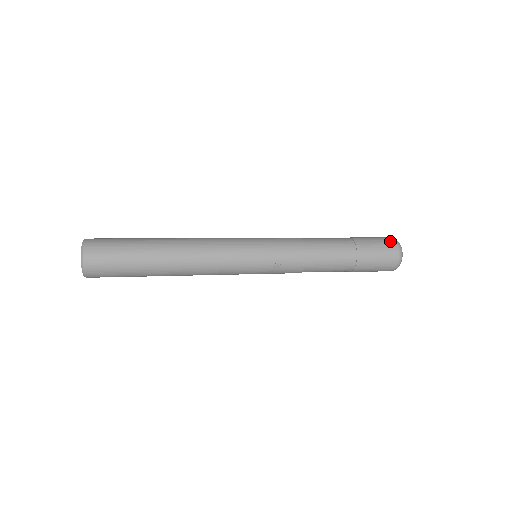
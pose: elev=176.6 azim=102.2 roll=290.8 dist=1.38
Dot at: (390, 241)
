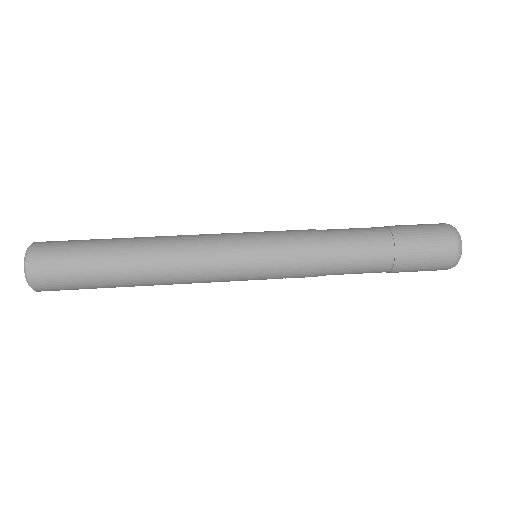
Dot at: (448, 256)
